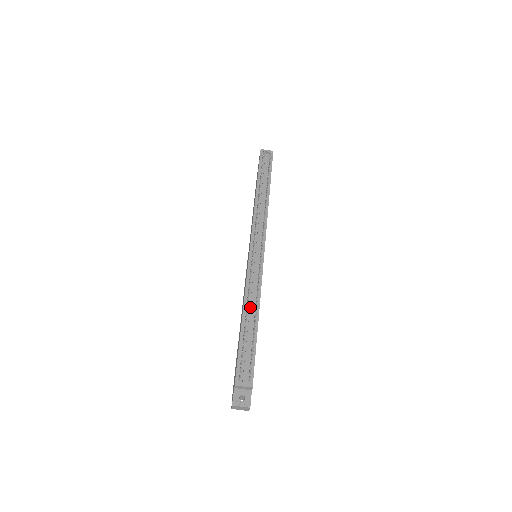
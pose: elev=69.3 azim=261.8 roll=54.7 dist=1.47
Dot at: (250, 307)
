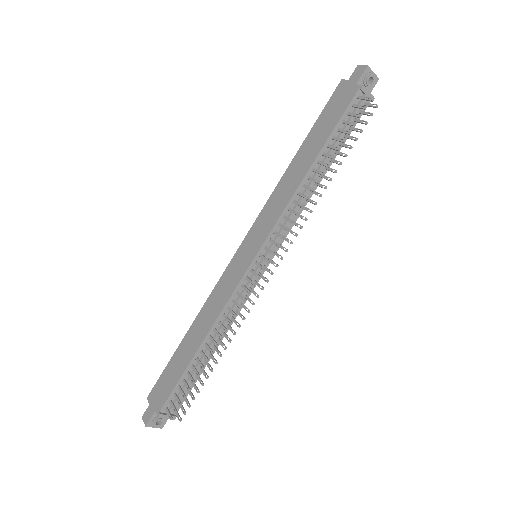
Dot at: (216, 336)
